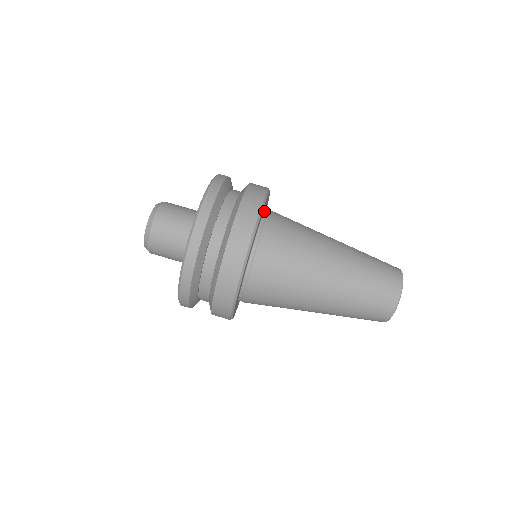
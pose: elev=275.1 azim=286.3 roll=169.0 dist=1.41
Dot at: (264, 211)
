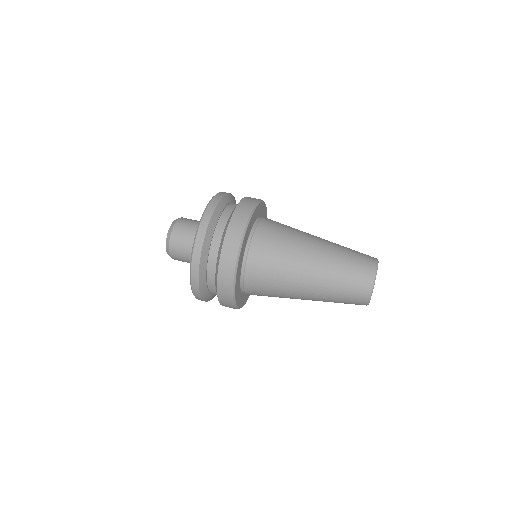
Dot at: occluded
